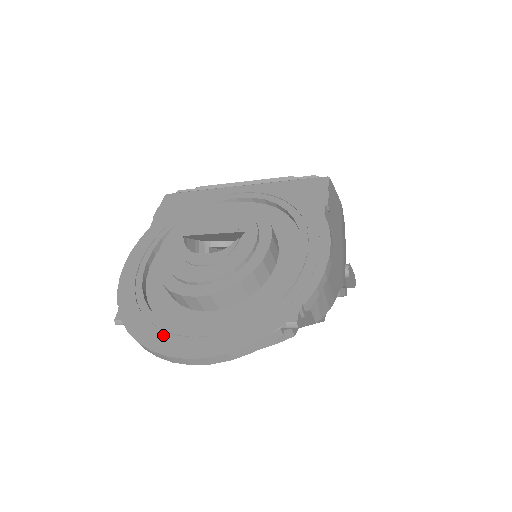
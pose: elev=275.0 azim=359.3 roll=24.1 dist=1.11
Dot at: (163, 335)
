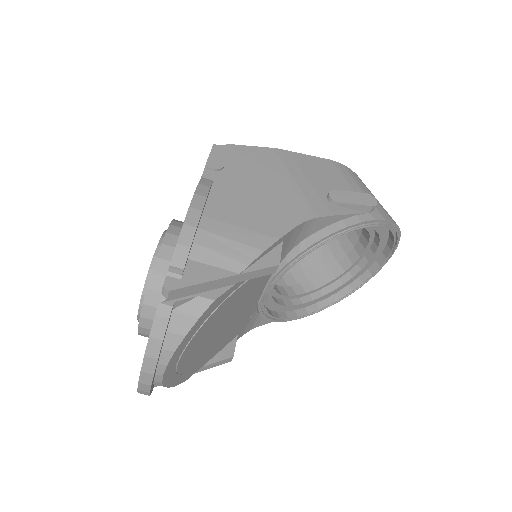
Dot at: occluded
